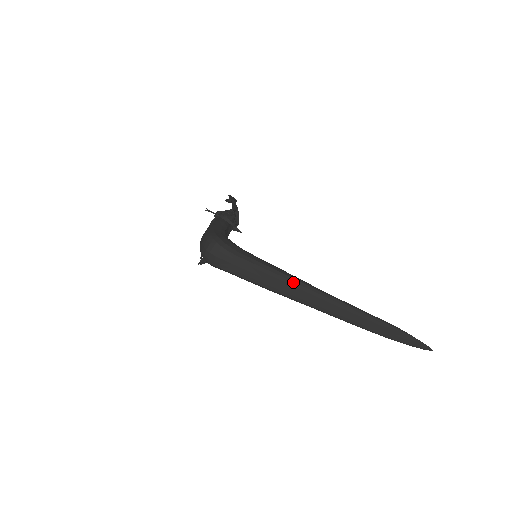
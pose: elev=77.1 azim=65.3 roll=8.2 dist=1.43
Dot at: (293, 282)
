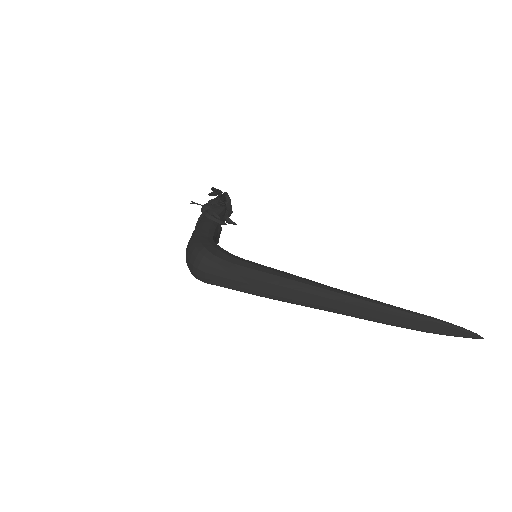
Dot at: (304, 288)
